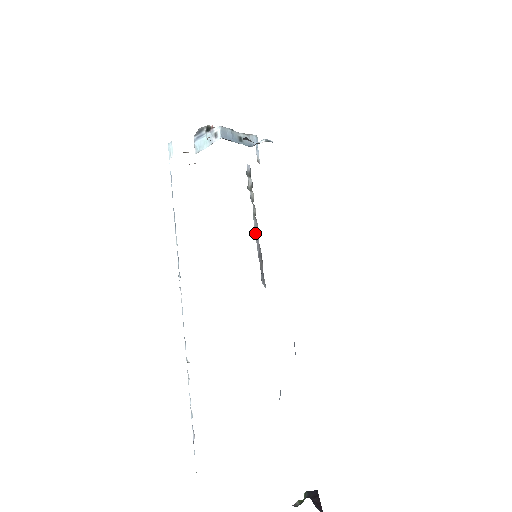
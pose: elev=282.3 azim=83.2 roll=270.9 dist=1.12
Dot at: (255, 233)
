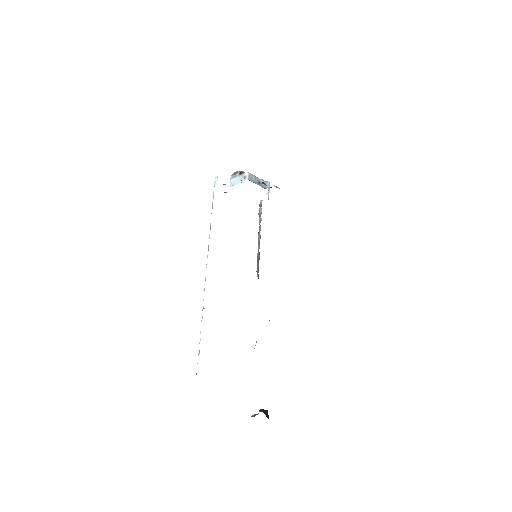
Dot at: (258, 243)
